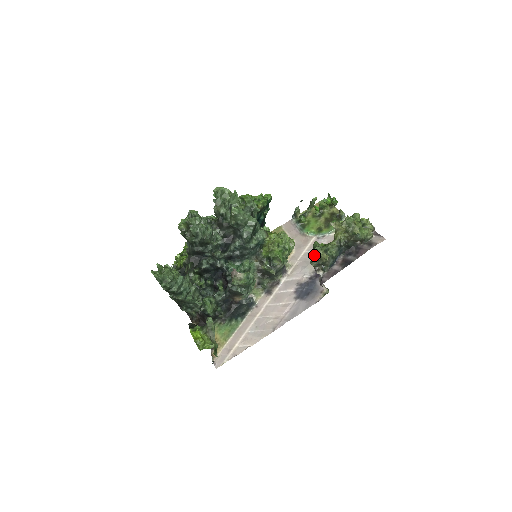
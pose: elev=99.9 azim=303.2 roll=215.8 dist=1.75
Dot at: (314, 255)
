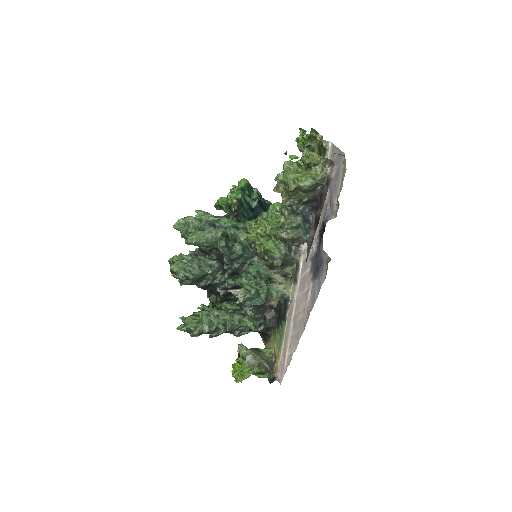
Dot at: occluded
